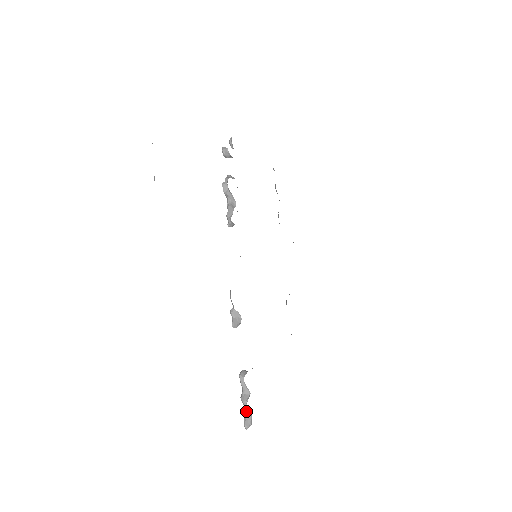
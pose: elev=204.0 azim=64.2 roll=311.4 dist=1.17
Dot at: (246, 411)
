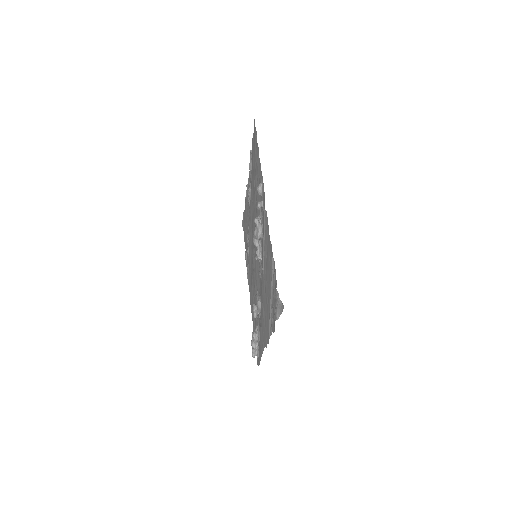
Dot at: (255, 351)
